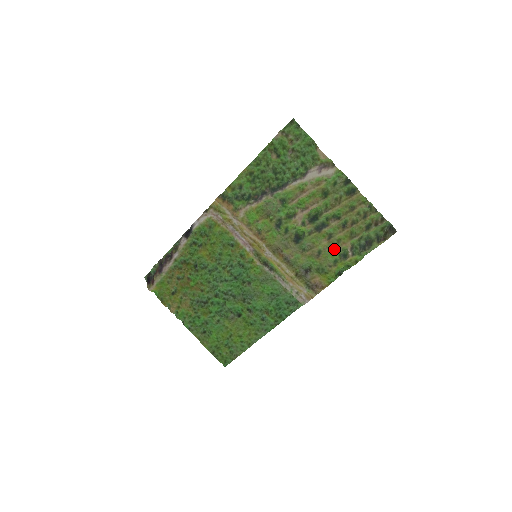
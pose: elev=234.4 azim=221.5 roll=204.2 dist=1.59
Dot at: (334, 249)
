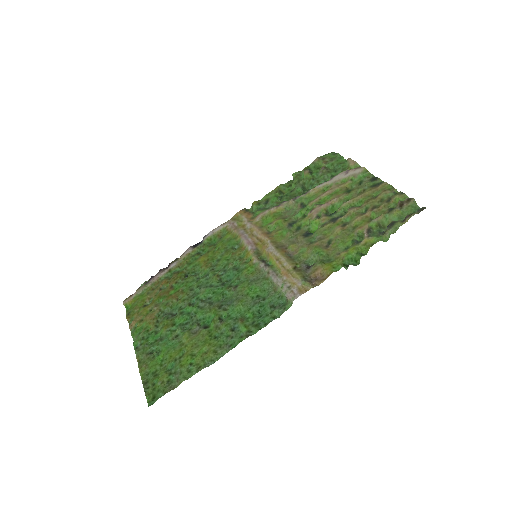
Dot at: (347, 236)
